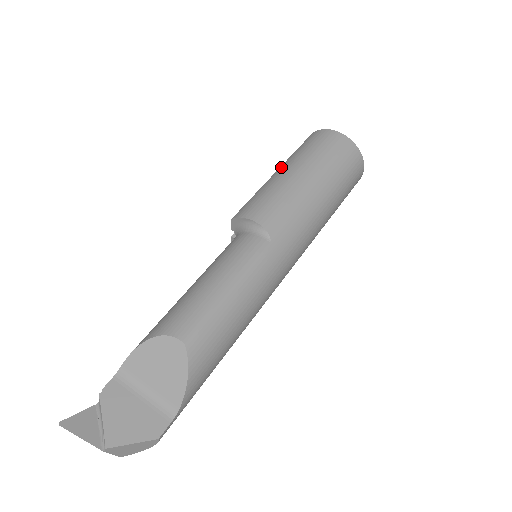
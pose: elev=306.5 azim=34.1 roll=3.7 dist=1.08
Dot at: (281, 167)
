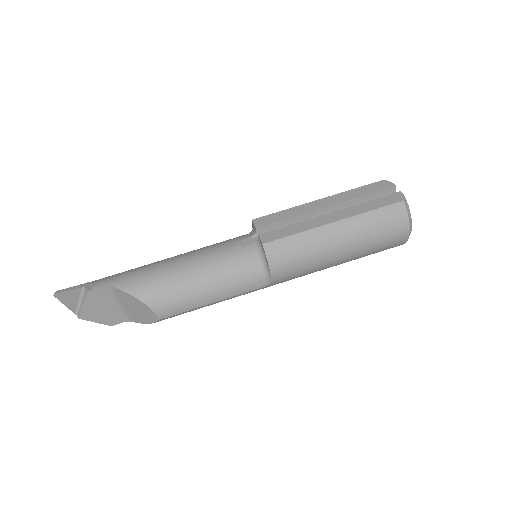
Dot at: (341, 224)
